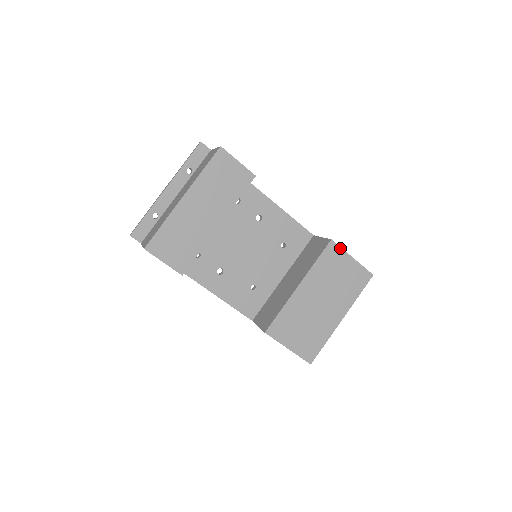
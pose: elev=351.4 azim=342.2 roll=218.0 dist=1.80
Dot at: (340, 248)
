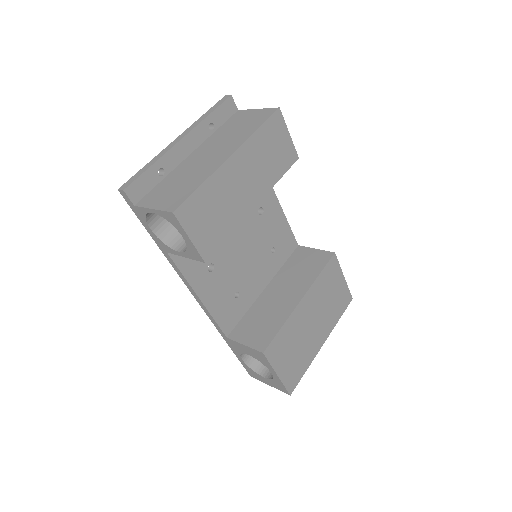
Dot at: (338, 264)
